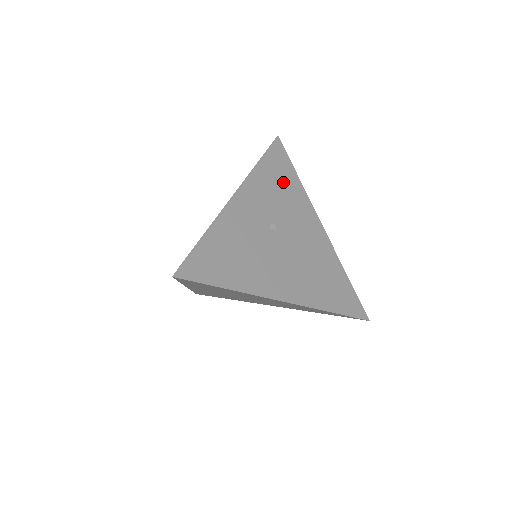
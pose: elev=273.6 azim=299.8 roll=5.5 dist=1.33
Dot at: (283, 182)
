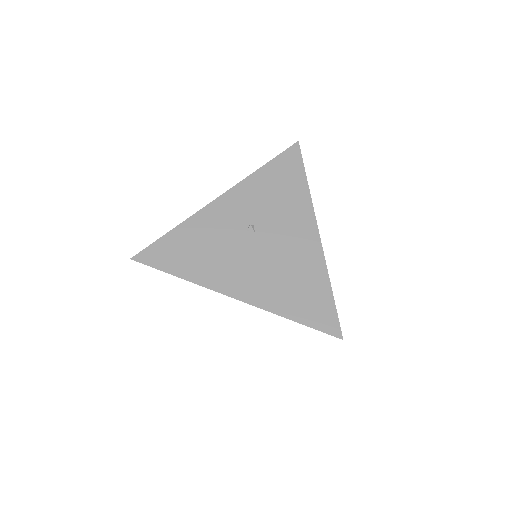
Dot at: (284, 187)
